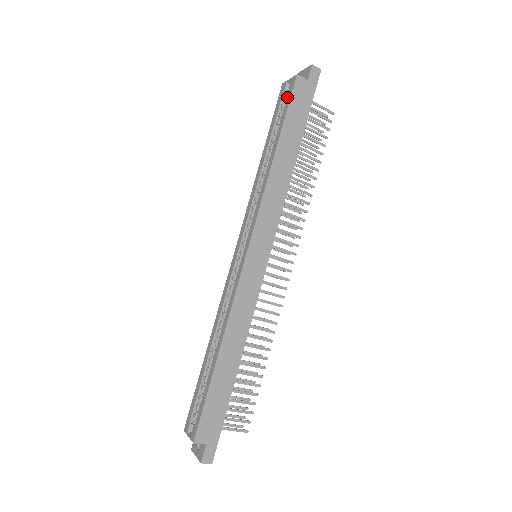
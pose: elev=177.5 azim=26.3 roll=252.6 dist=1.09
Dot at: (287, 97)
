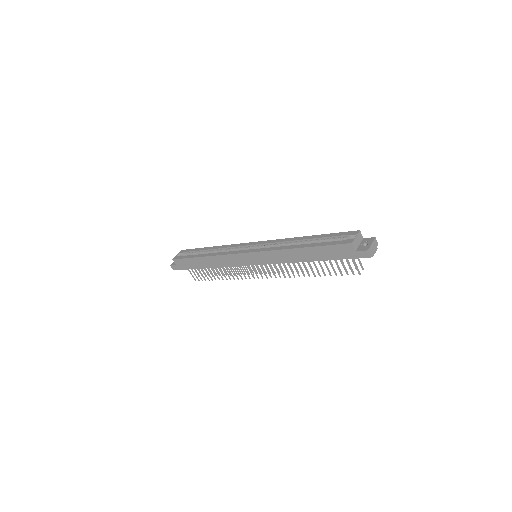
Dot at: (339, 241)
